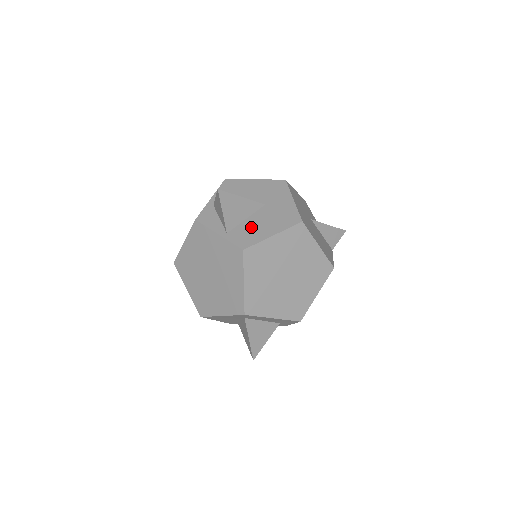
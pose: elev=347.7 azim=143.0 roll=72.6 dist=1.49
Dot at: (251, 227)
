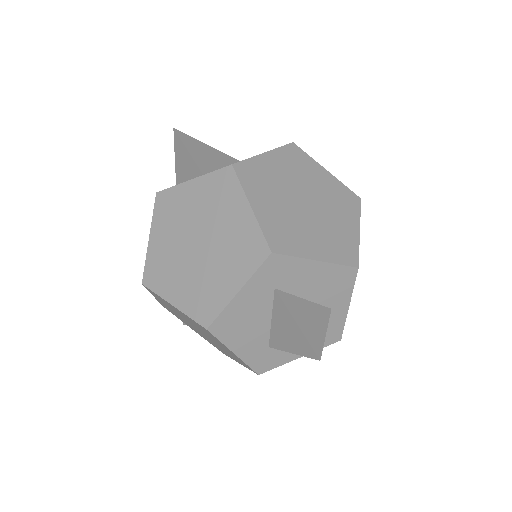
Dot at: occluded
